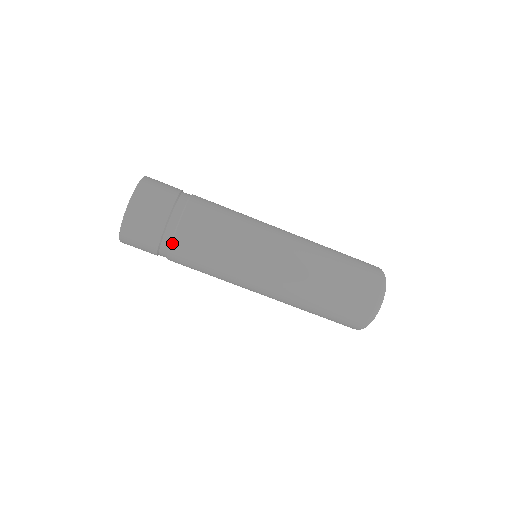
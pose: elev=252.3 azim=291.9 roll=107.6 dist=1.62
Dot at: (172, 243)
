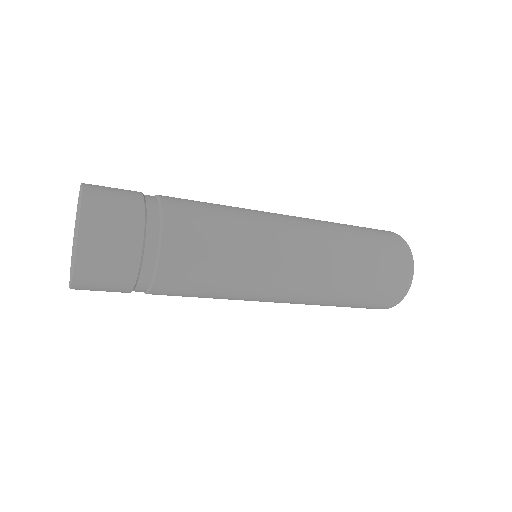
Dot at: (152, 287)
